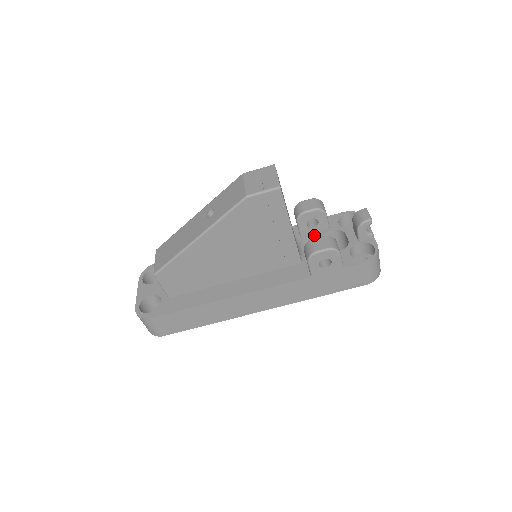
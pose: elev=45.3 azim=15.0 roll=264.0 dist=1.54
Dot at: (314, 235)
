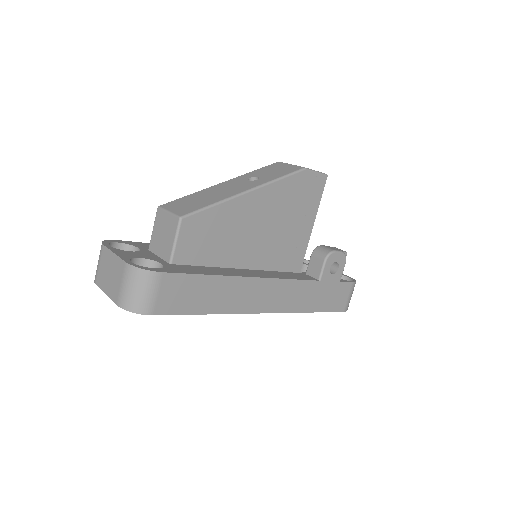
Dot at: occluded
